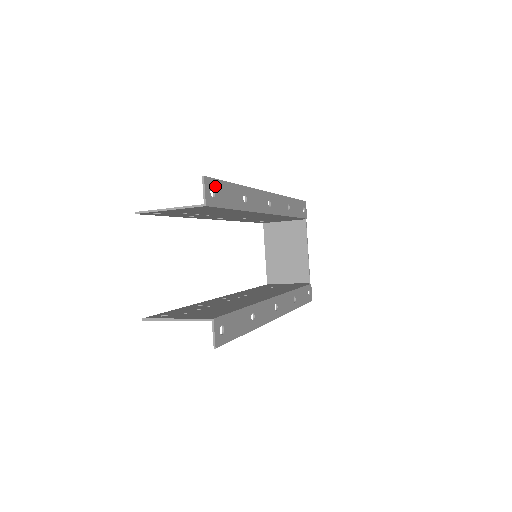
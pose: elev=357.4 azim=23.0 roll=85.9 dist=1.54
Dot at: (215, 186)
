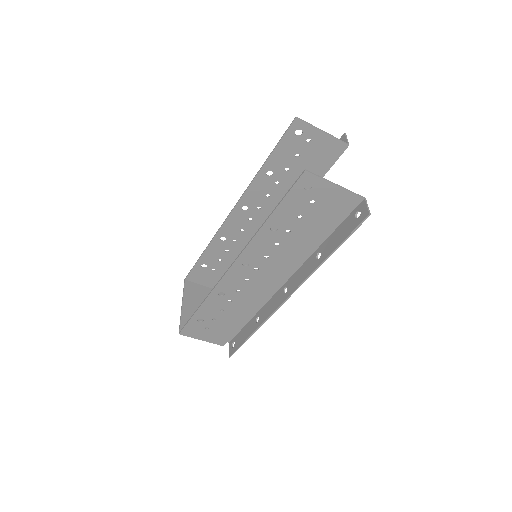
Dot at: occluded
